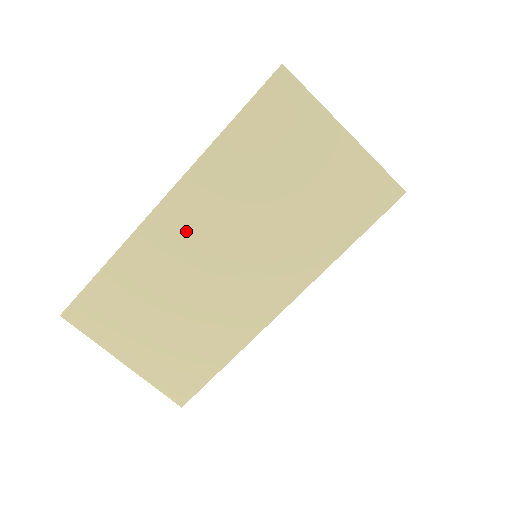
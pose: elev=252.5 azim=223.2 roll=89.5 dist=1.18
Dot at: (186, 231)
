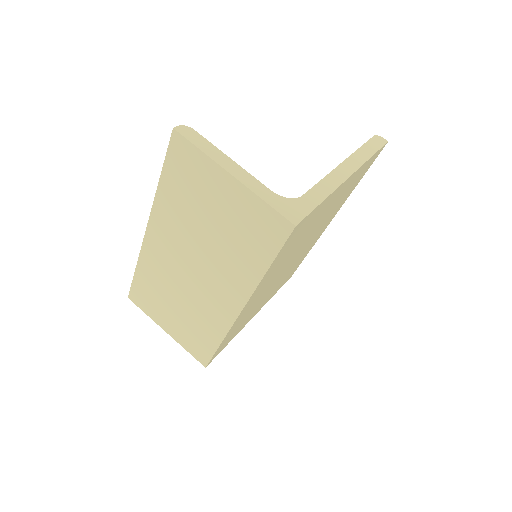
Dot at: (165, 251)
